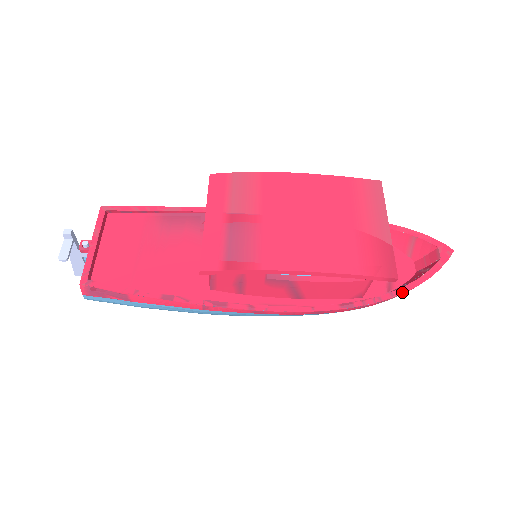
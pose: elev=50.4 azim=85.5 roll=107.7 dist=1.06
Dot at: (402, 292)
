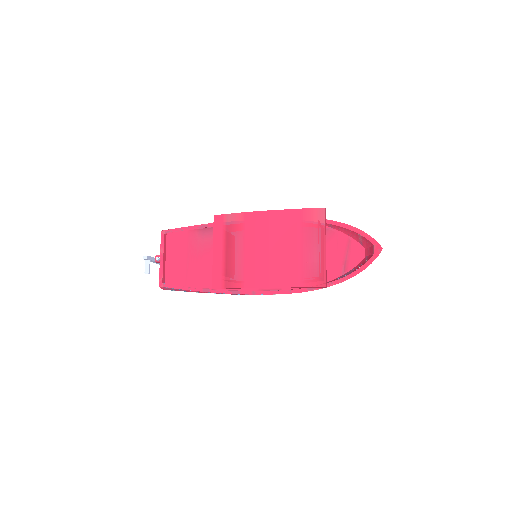
Dot at: (346, 279)
